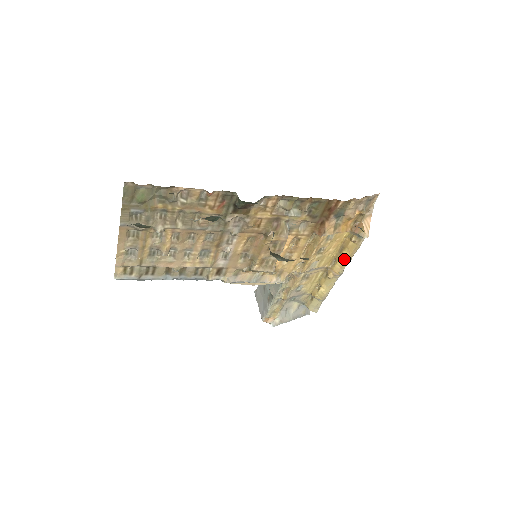
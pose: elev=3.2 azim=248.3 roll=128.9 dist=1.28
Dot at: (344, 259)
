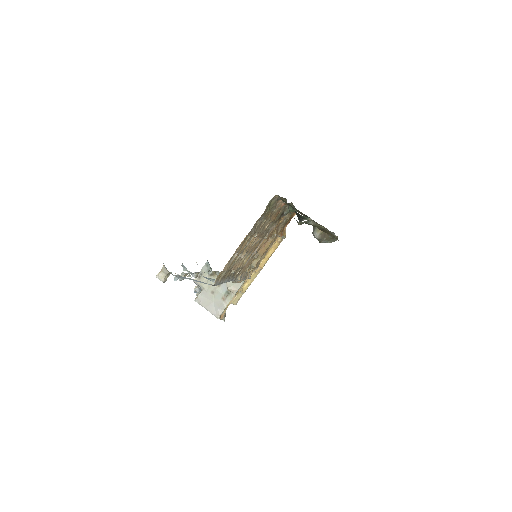
Dot at: (269, 256)
